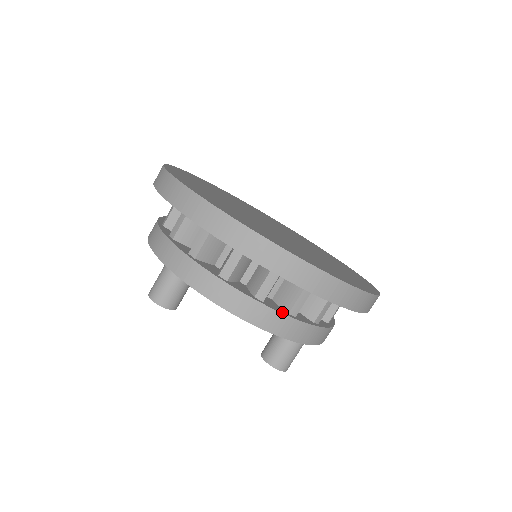
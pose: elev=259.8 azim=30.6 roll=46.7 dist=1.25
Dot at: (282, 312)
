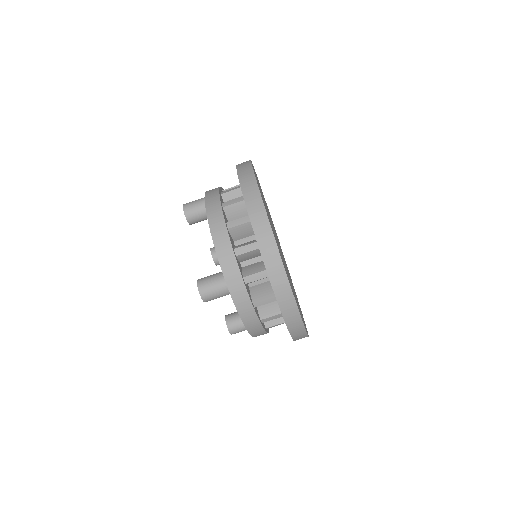
Dot at: (231, 242)
